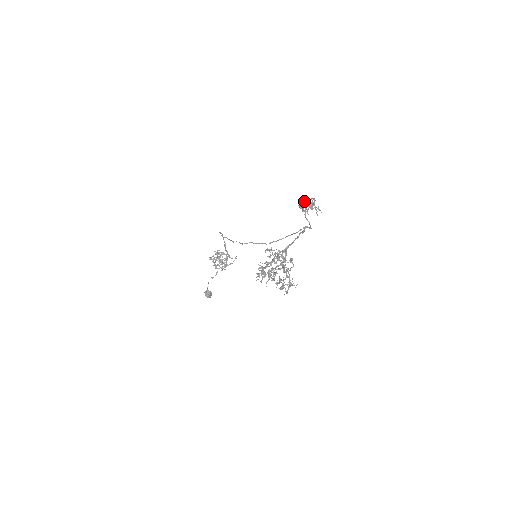
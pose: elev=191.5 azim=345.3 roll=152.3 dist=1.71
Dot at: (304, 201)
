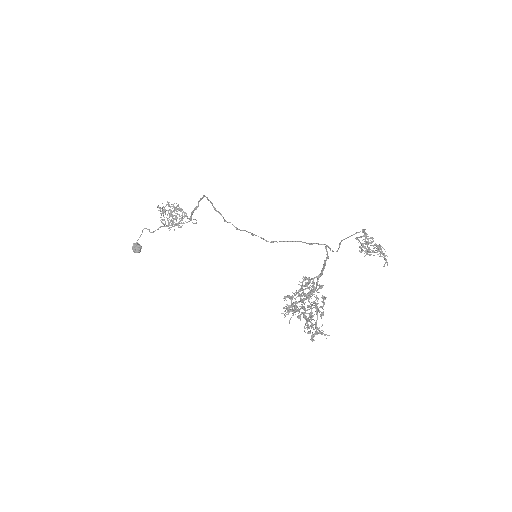
Dot at: (365, 236)
